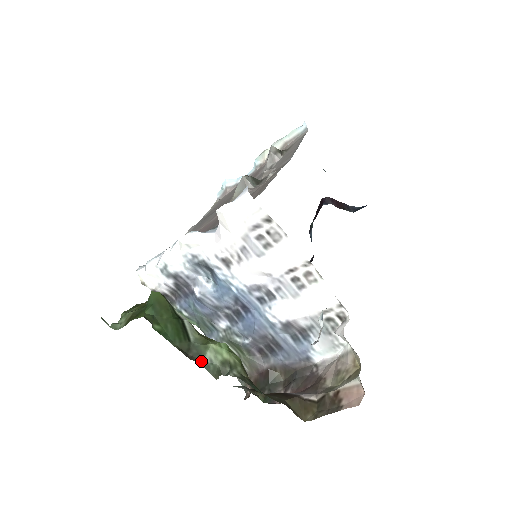
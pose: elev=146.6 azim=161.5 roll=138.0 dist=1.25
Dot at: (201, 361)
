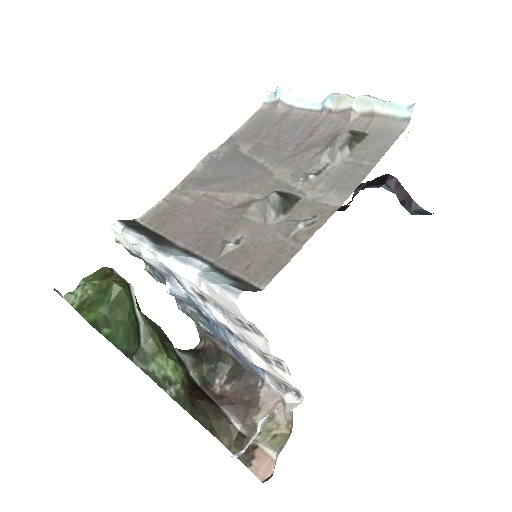
Dot at: (144, 368)
